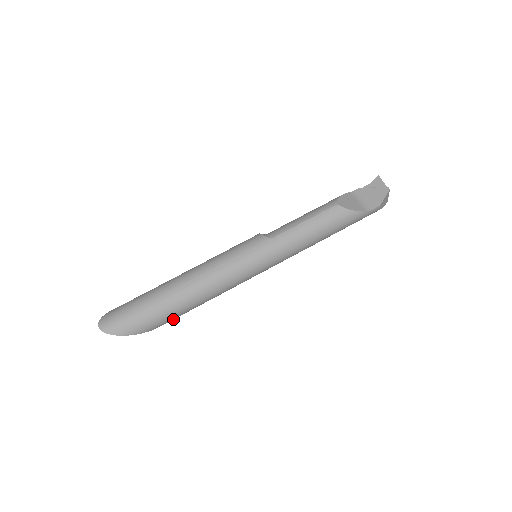
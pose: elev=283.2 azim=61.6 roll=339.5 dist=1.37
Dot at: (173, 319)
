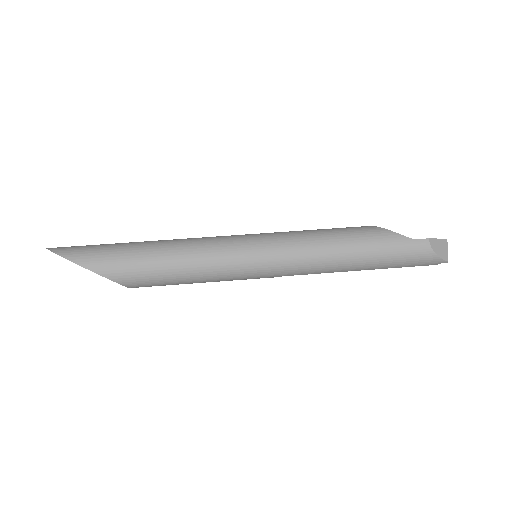
Dot at: (124, 275)
